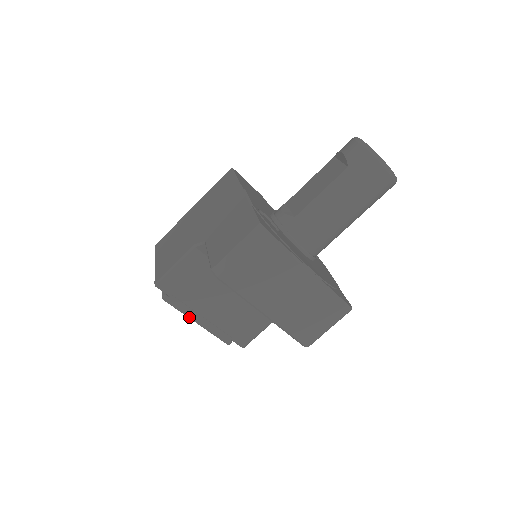
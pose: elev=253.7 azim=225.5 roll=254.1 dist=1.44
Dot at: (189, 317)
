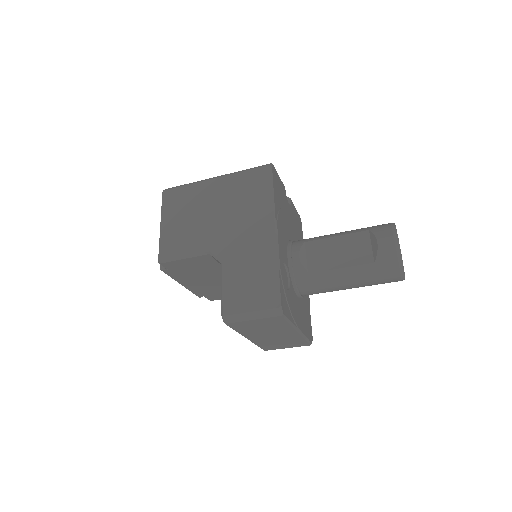
Dot at: (177, 281)
